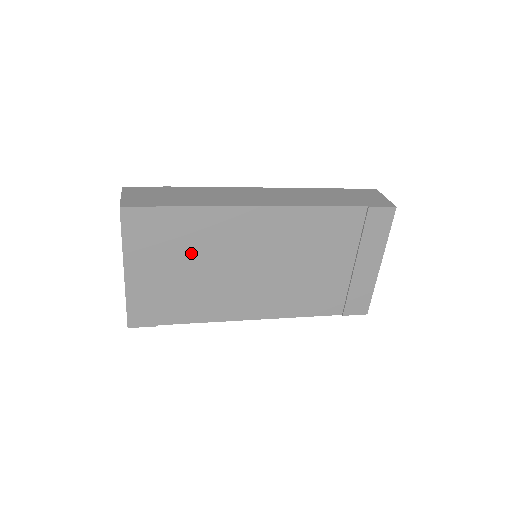
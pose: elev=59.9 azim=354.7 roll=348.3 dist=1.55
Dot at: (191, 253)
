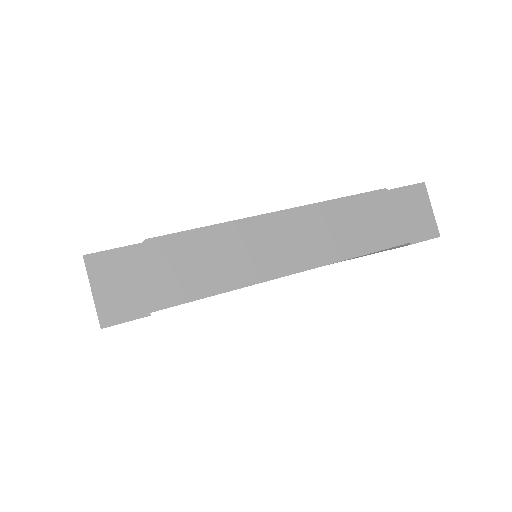
Dot at: occluded
